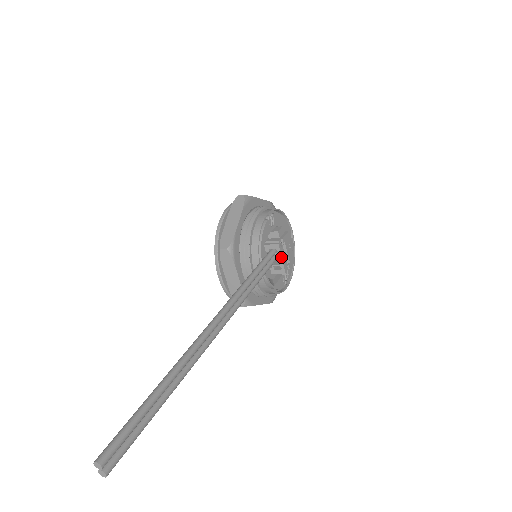
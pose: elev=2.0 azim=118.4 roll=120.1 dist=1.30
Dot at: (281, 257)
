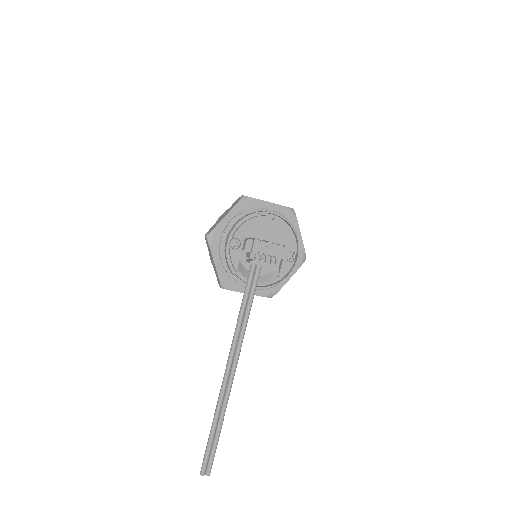
Dot at: occluded
